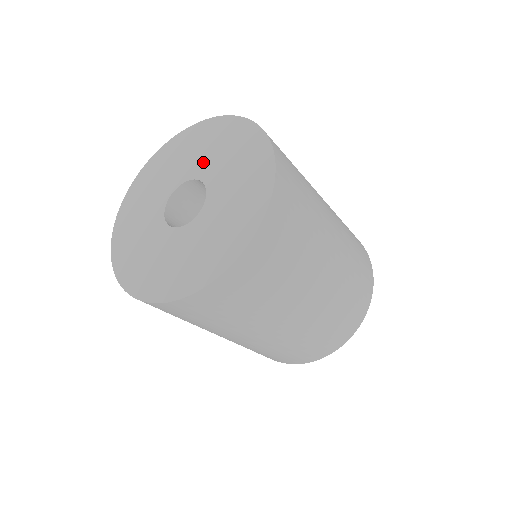
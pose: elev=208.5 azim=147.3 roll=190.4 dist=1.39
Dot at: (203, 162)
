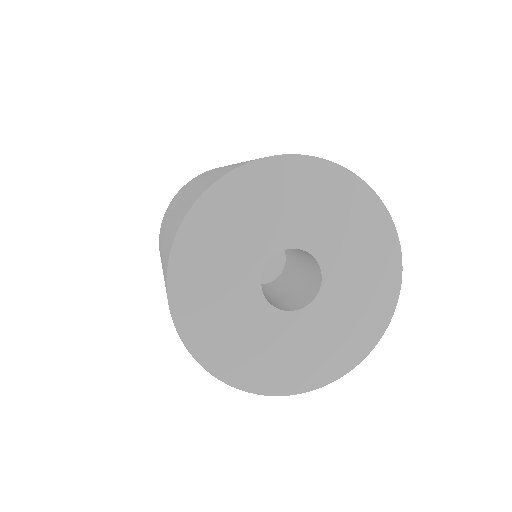
Dot at: (322, 233)
